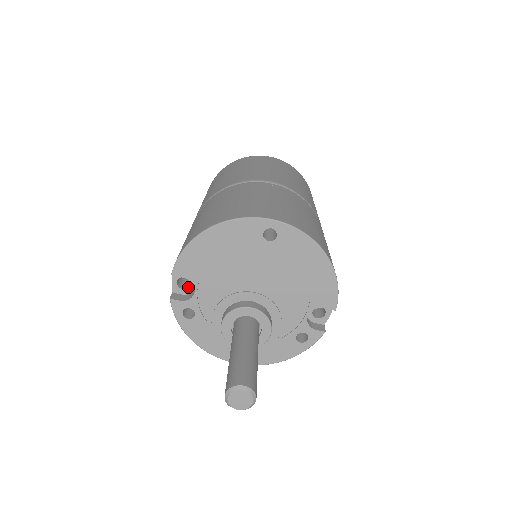
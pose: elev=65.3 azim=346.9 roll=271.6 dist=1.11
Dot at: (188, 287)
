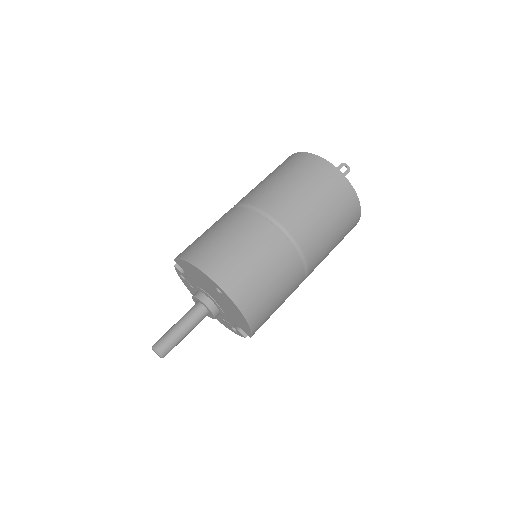
Dot at: occluded
